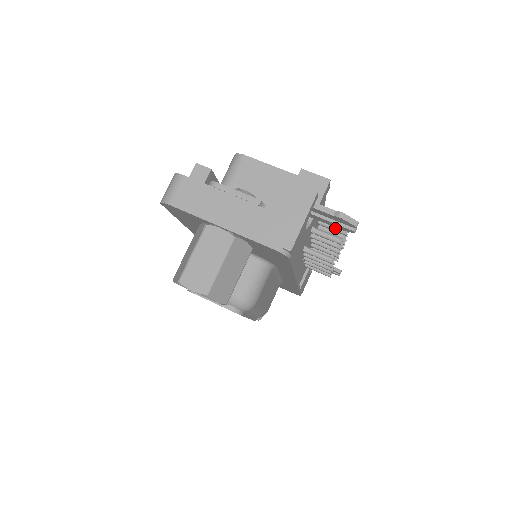
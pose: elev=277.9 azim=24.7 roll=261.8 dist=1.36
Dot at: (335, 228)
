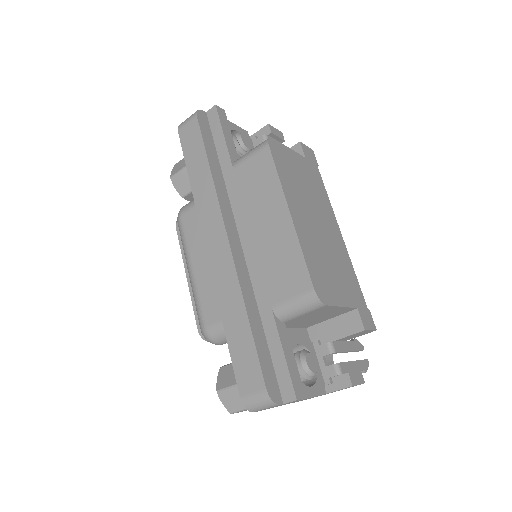
Dot at: occluded
